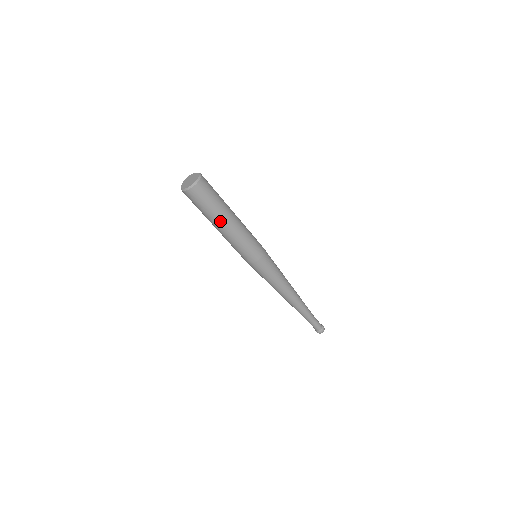
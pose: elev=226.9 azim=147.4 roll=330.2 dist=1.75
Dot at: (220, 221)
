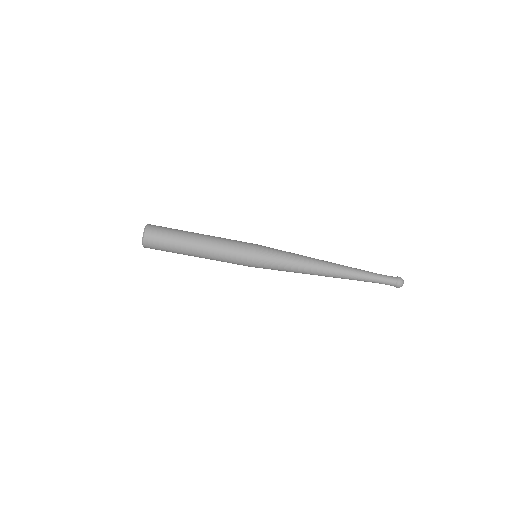
Dot at: (189, 251)
